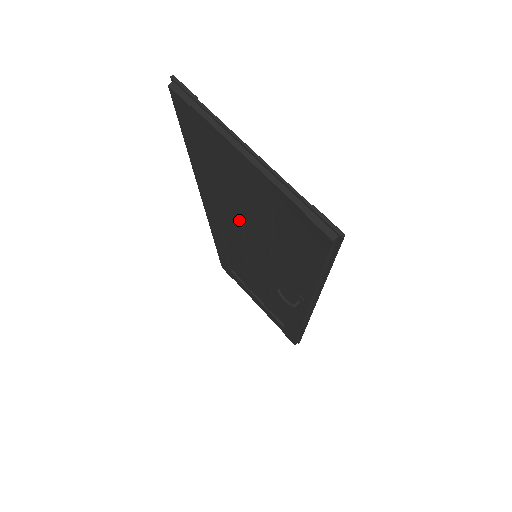
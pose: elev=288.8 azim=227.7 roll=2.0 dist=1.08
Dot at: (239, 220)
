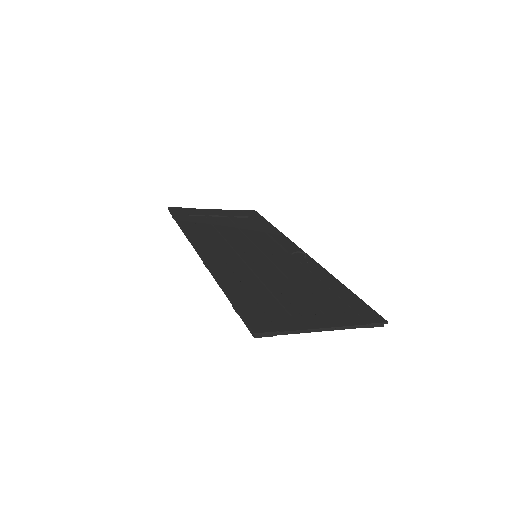
Dot at: occluded
